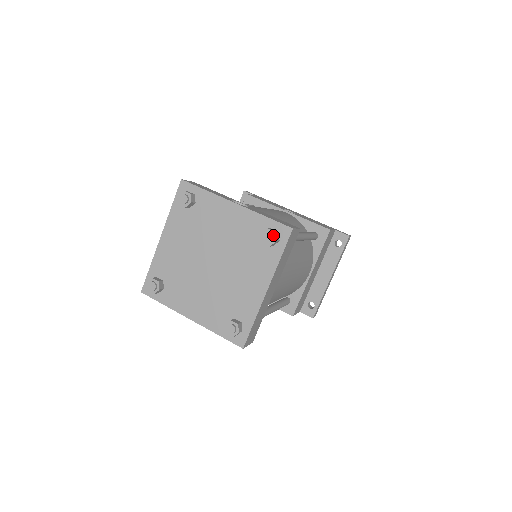
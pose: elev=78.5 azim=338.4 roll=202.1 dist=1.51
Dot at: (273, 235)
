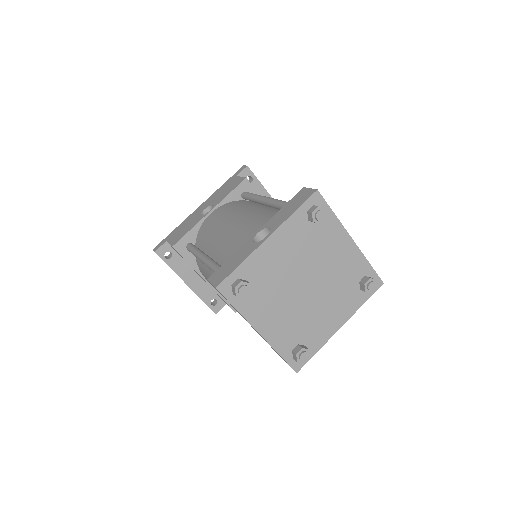
Dot at: (320, 210)
